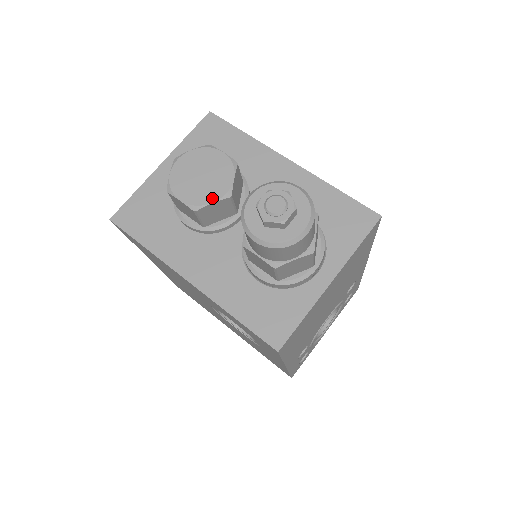
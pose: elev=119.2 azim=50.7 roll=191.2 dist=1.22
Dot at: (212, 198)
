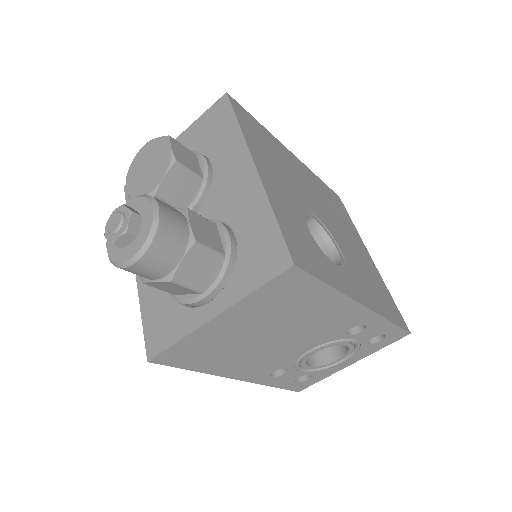
Dot at: (142, 193)
